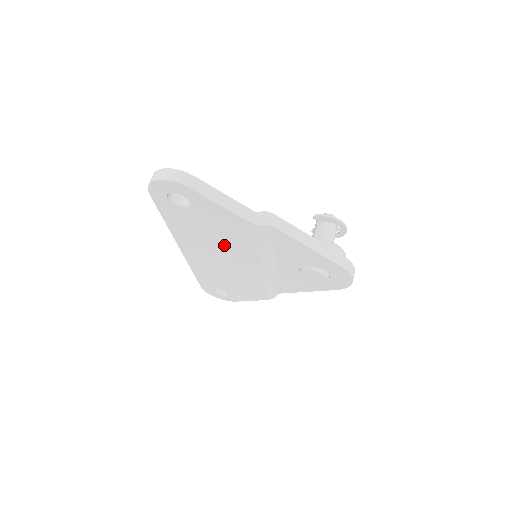
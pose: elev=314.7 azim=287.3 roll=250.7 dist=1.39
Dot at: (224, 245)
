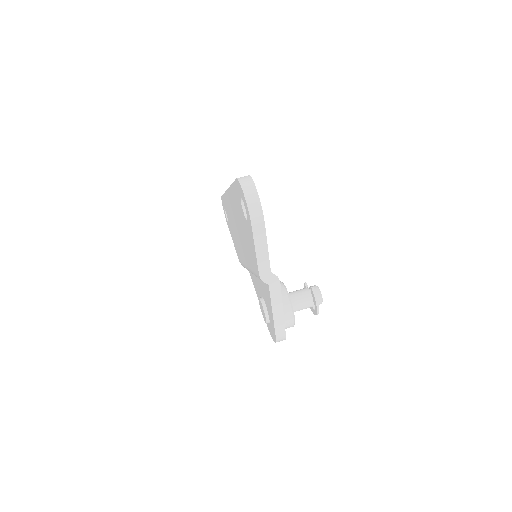
Dot at: occluded
